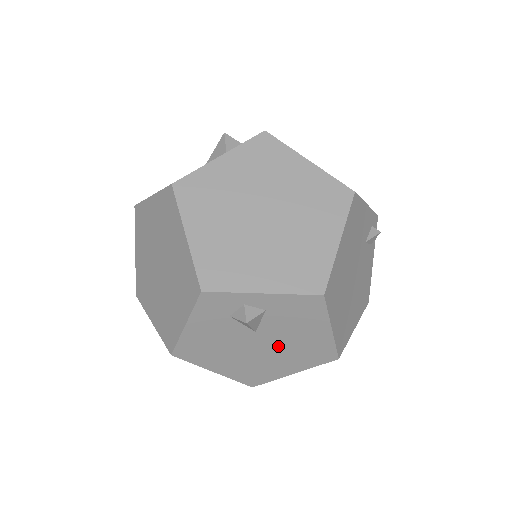
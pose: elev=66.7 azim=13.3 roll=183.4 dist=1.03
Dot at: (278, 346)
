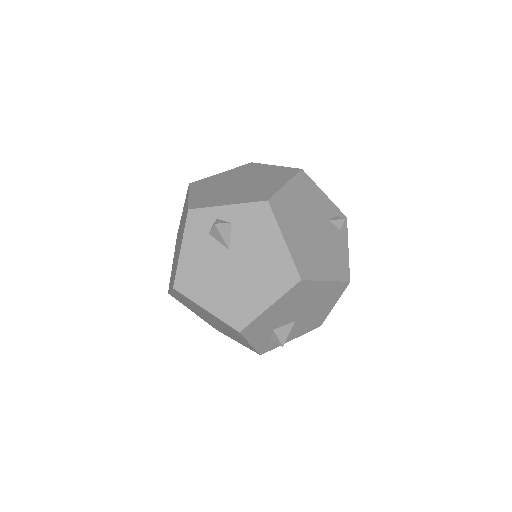
Dot at: (249, 267)
